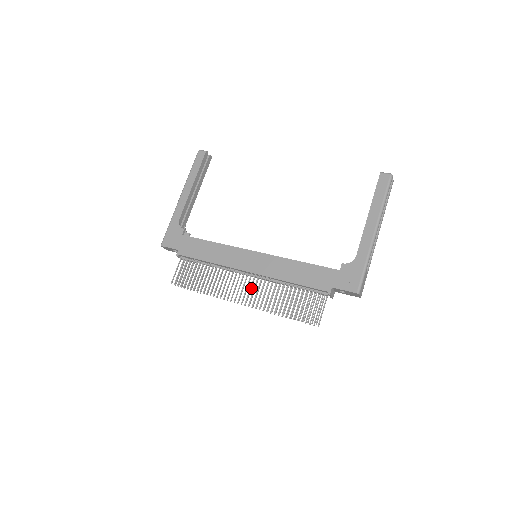
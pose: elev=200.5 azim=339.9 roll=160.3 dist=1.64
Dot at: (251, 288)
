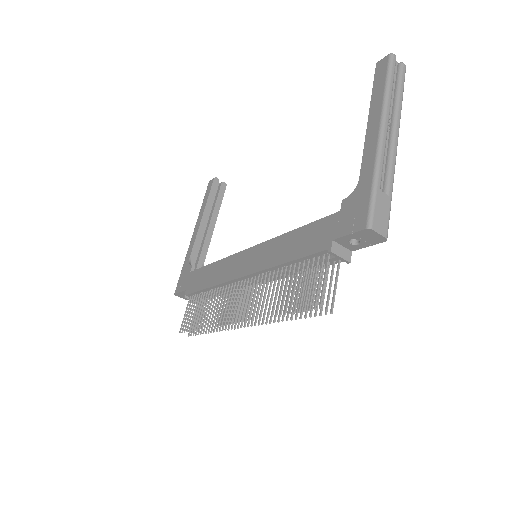
Dot at: (247, 297)
